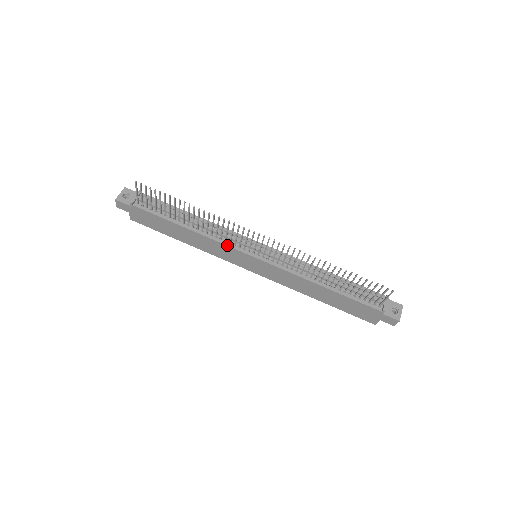
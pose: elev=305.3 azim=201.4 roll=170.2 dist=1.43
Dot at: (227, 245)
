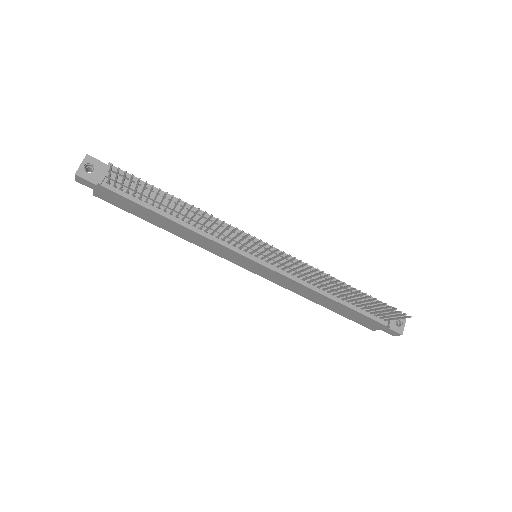
Dot at: (225, 246)
